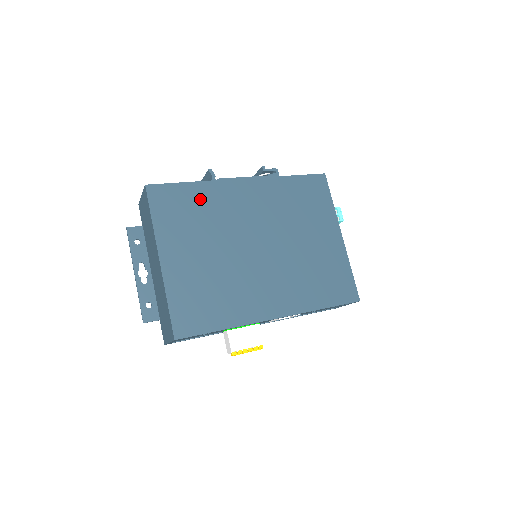
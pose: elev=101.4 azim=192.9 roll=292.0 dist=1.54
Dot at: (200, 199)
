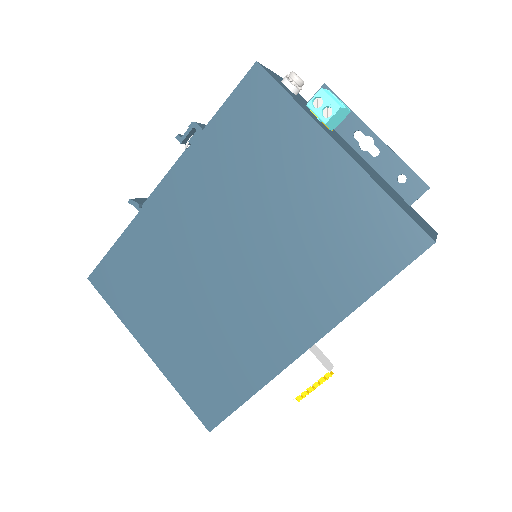
Dot at: (137, 253)
